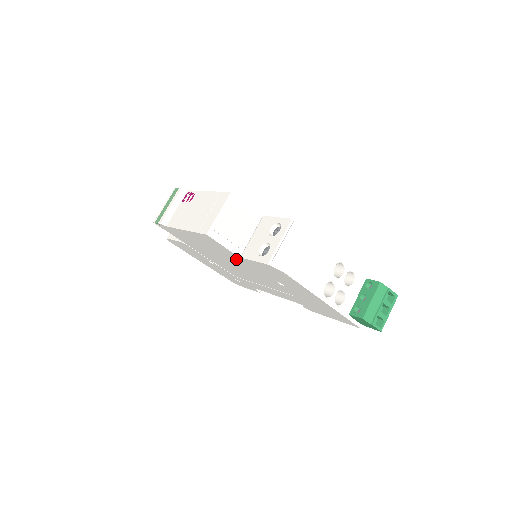
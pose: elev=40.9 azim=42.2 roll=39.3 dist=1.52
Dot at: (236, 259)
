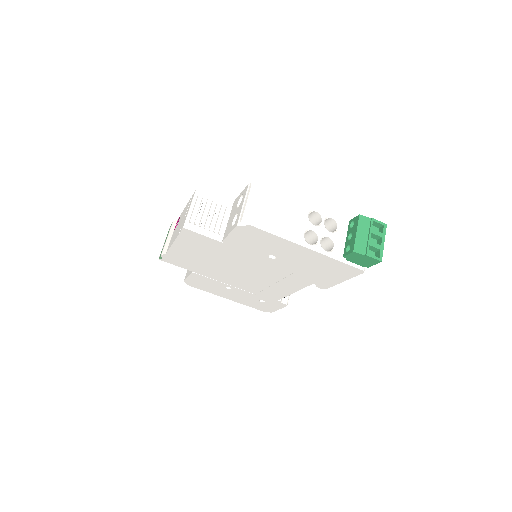
Dot at: (225, 251)
